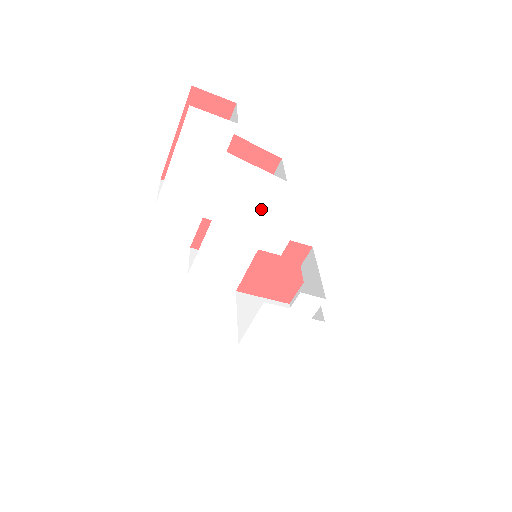
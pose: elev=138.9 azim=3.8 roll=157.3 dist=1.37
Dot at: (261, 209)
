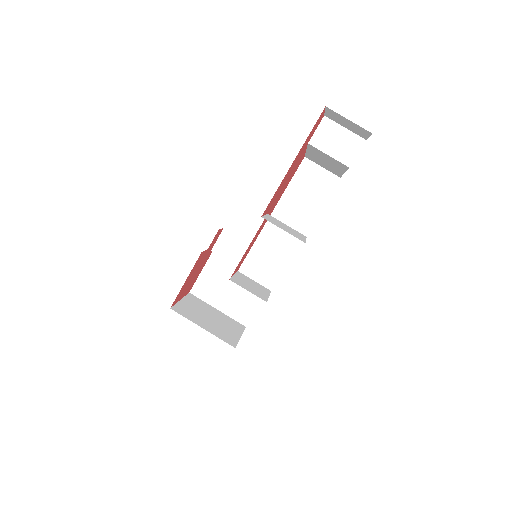
Dot at: occluded
